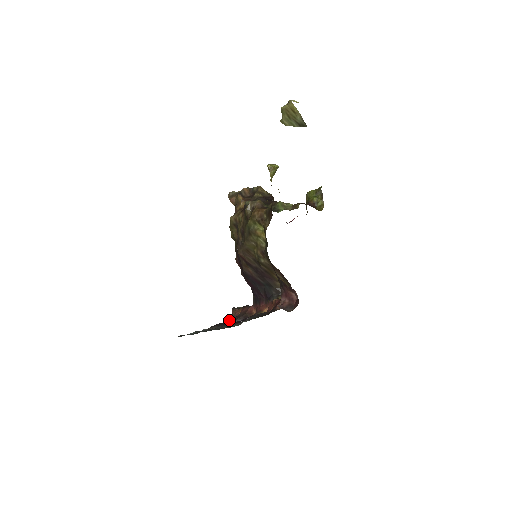
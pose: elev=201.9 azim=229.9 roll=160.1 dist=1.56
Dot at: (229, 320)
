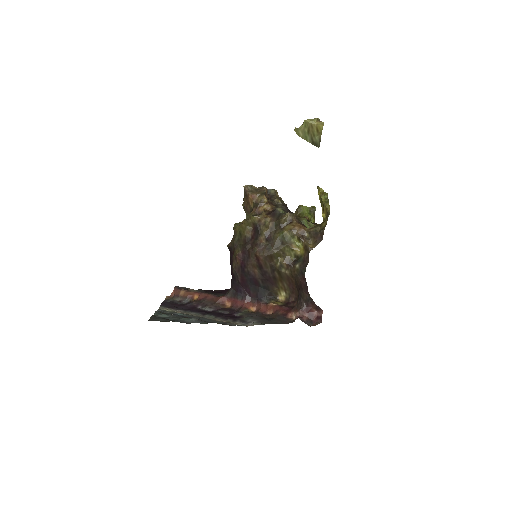
Dot at: (169, 297)
